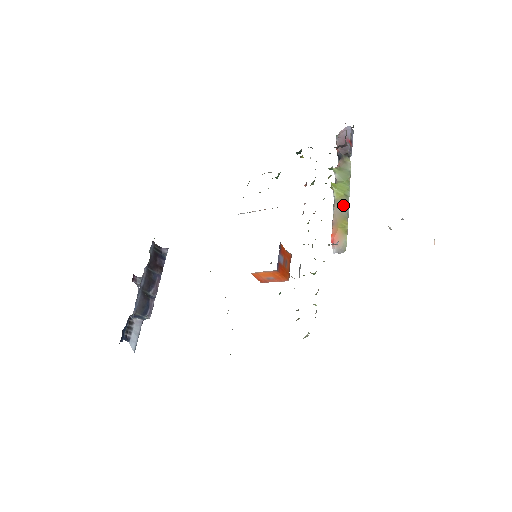
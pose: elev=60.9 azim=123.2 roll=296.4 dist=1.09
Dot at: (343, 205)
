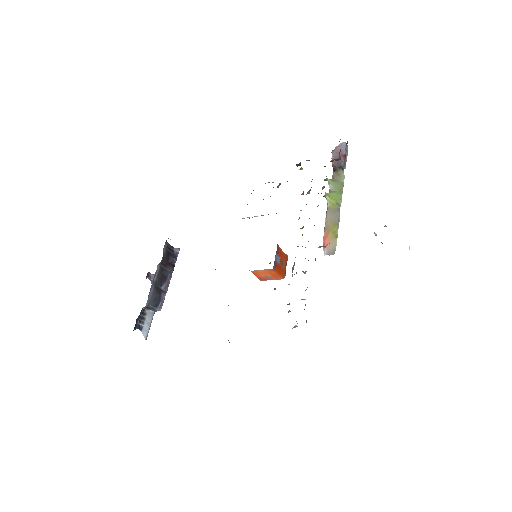
Dot at: (335, 212)
